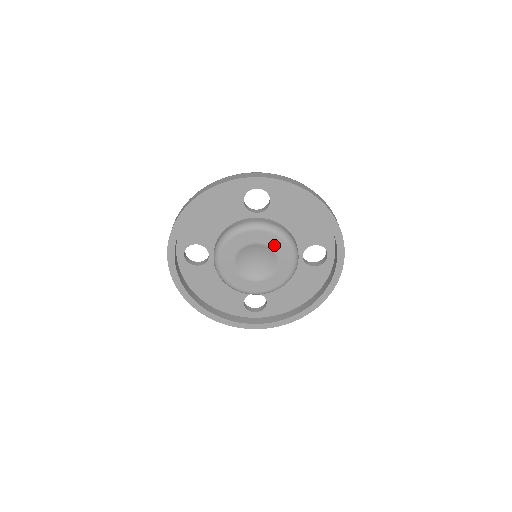
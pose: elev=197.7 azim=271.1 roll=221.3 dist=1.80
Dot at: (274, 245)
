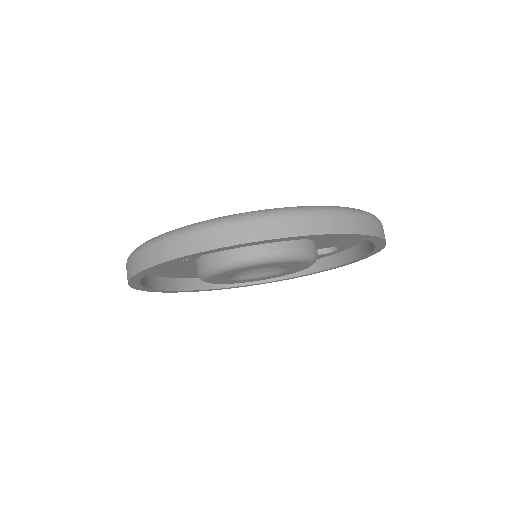
Dot at: (294, 266)
